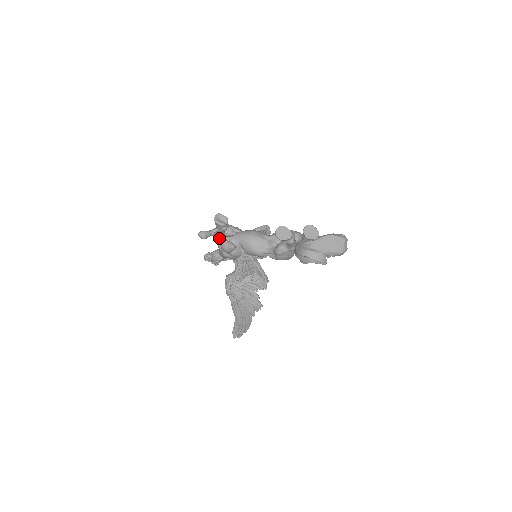
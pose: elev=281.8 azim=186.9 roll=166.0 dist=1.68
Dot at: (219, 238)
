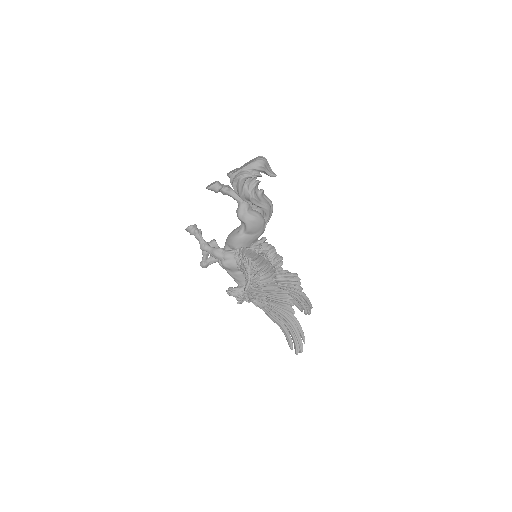
Dot at: (202, 246)
